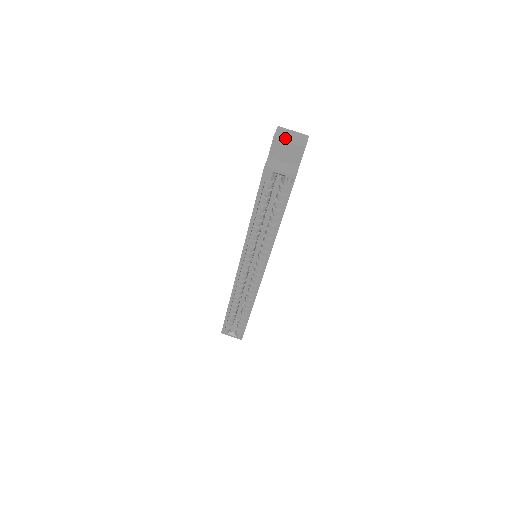
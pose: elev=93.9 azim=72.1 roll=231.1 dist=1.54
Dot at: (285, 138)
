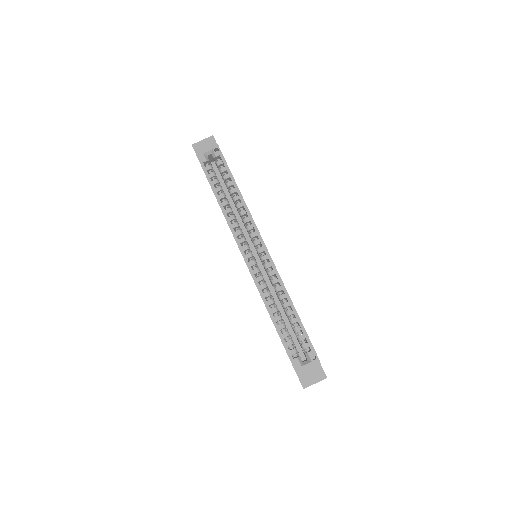
Dot at: (199, 143)
